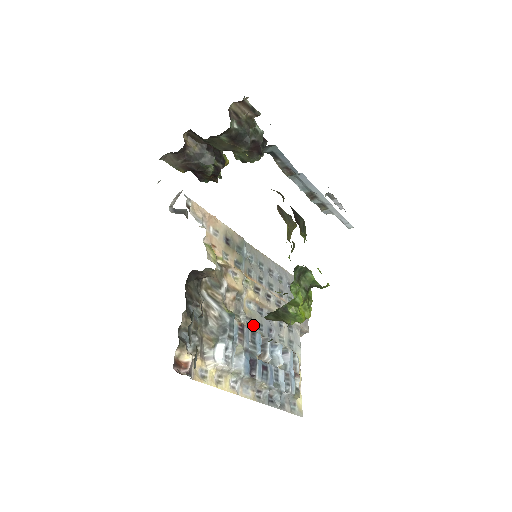
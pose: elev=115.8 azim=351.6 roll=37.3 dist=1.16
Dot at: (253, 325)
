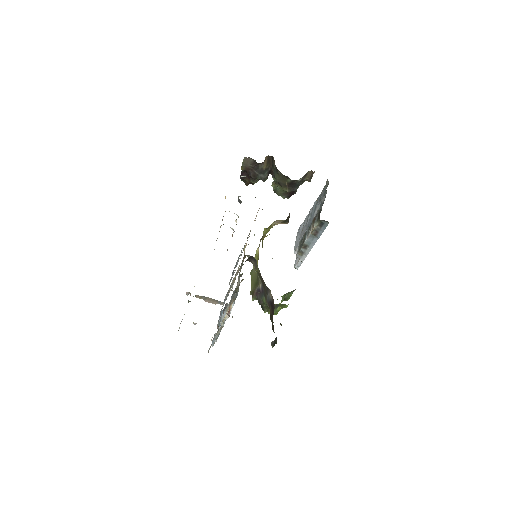
Dot at: occluded
